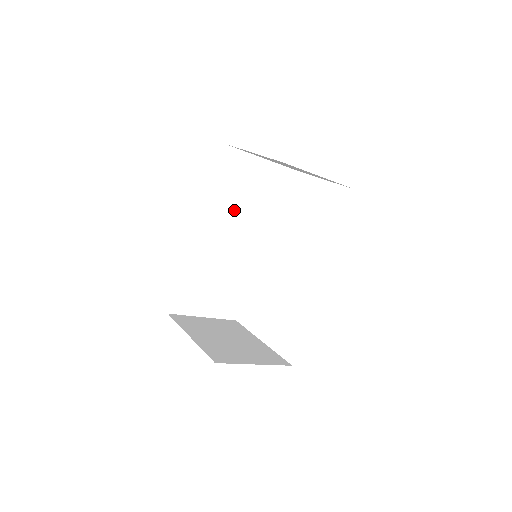
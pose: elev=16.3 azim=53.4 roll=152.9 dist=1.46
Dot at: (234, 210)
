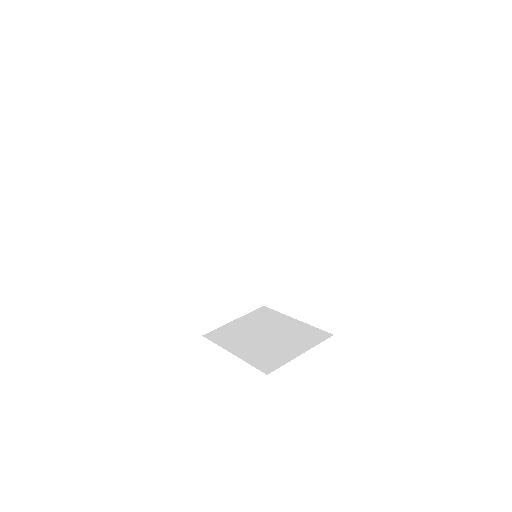
Dot at: (214, 218)
